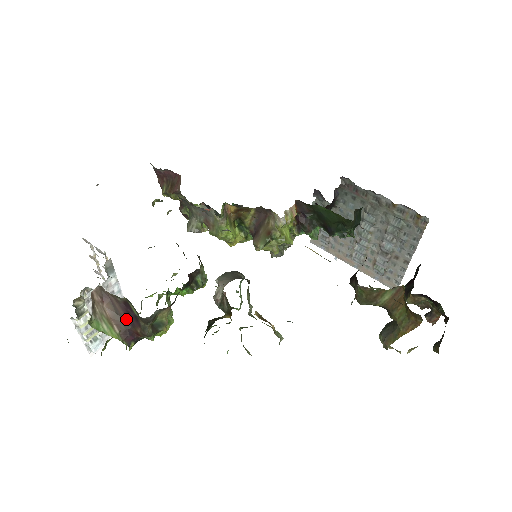
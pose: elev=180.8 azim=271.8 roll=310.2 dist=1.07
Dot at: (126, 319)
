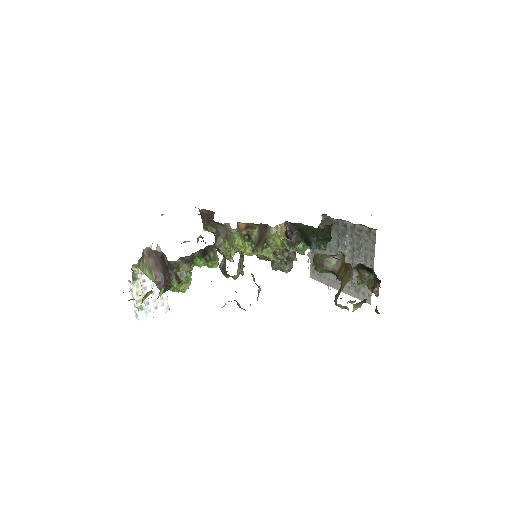
Dot at: (161, 270)
